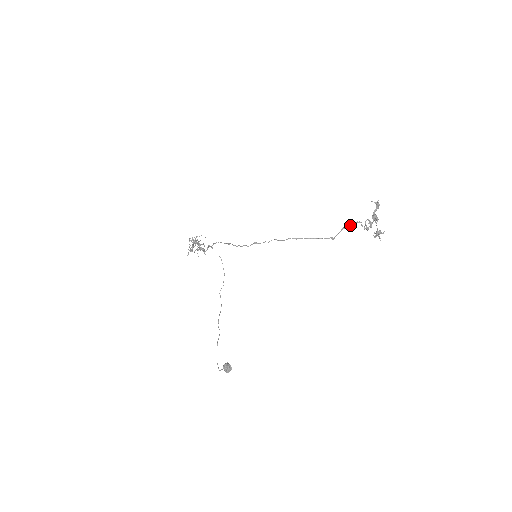
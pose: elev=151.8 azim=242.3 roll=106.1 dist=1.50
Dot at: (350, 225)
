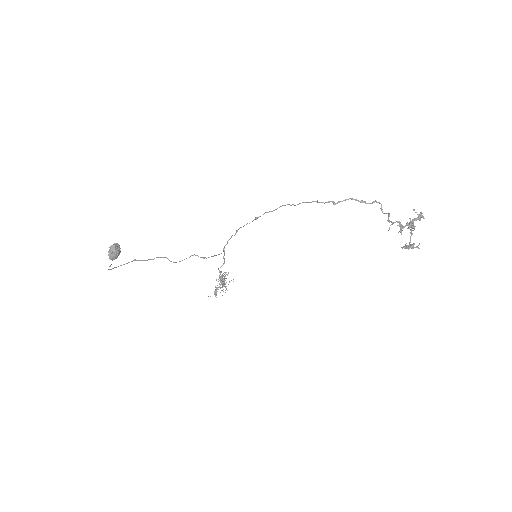
Dot at: (364, 201)
